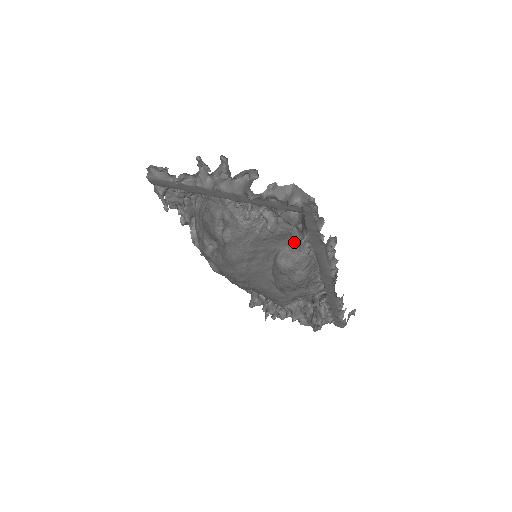
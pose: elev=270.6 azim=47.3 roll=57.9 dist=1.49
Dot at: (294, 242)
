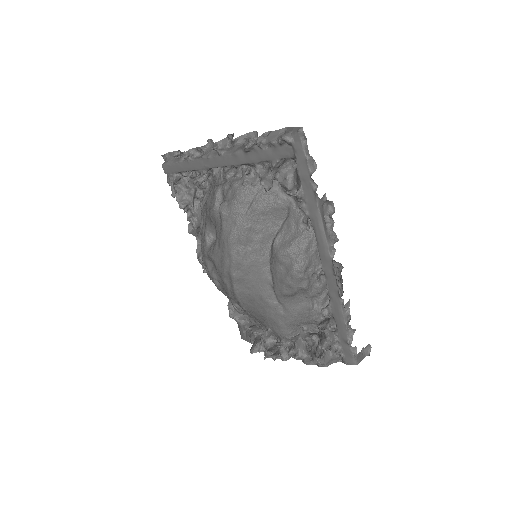
Dot at: (292, 219)
